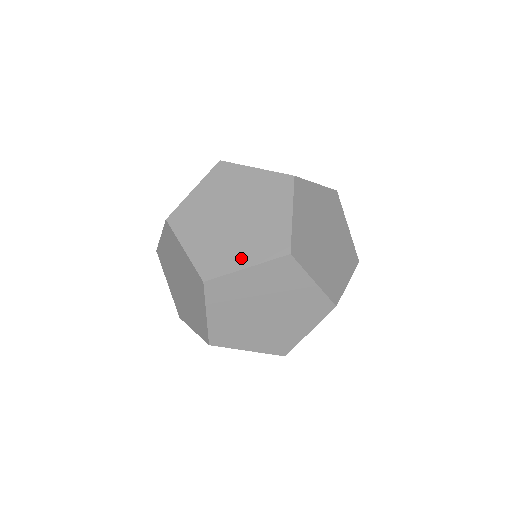
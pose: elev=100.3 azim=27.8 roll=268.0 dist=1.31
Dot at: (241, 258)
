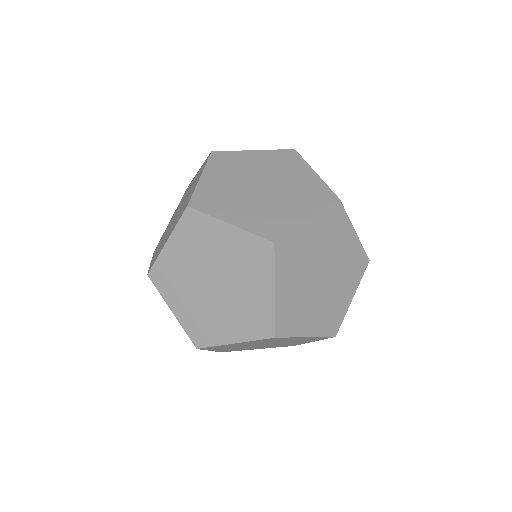
Dot at: (227, 332)
